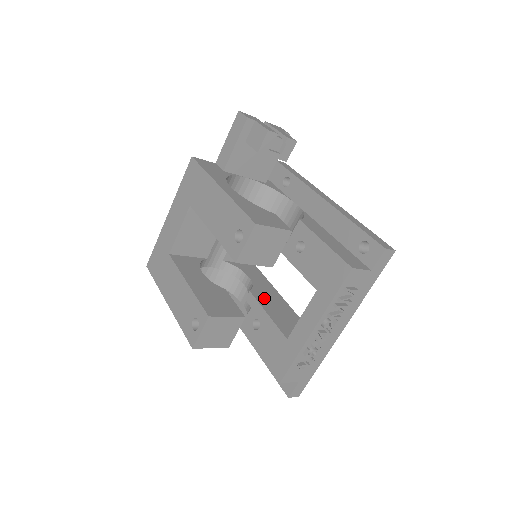
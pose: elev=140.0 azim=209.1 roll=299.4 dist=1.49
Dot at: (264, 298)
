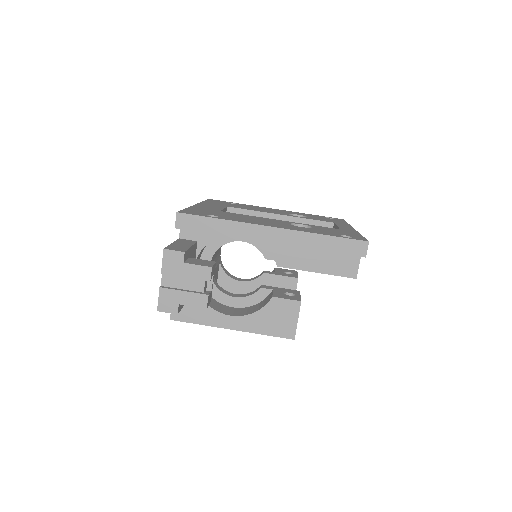
Dot at: occluded
